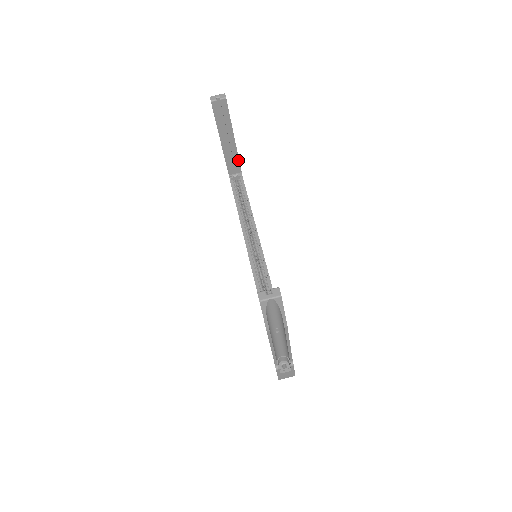
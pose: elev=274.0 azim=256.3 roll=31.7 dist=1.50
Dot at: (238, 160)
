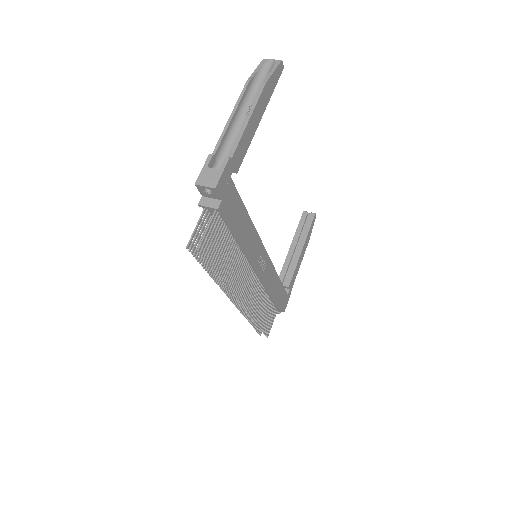
Dot at: (293, 273)
